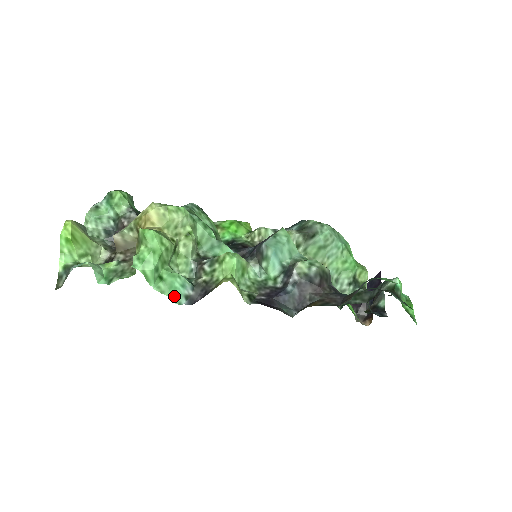
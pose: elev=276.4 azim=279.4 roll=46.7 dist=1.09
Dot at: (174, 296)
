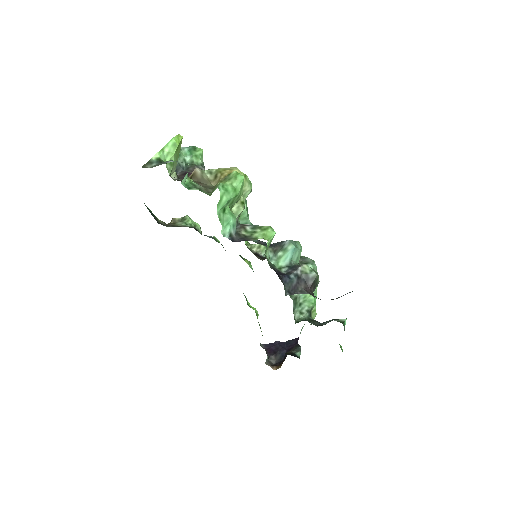
Dot at: (224, 228)
